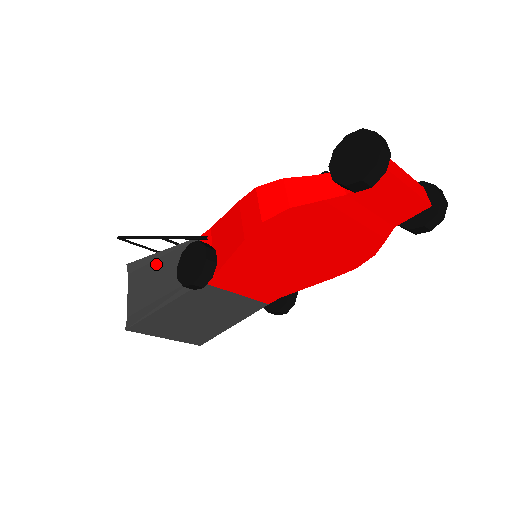
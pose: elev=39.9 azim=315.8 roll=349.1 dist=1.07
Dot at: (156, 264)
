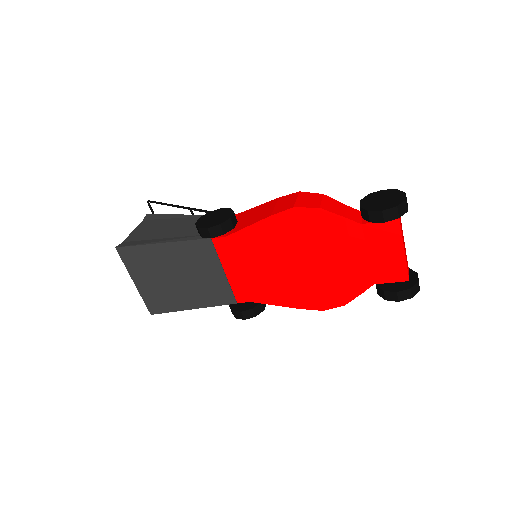
Dot at: (175, 220)
